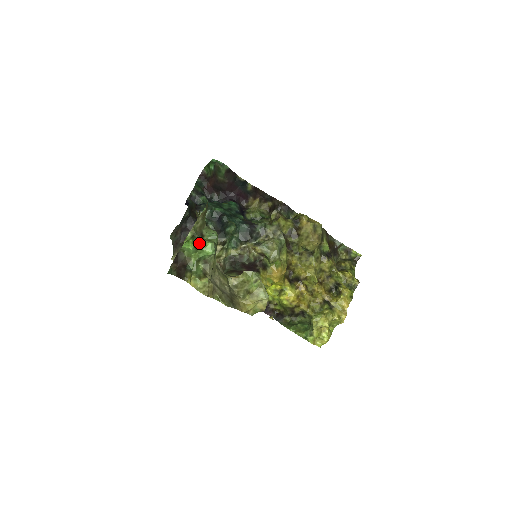
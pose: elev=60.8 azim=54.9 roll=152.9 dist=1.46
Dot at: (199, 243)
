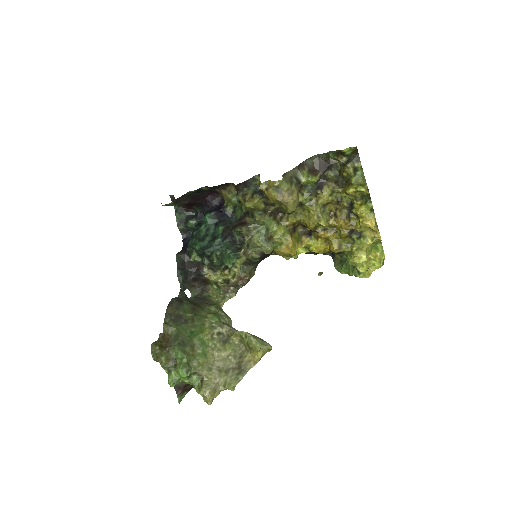
Dot at: (175, 374)
